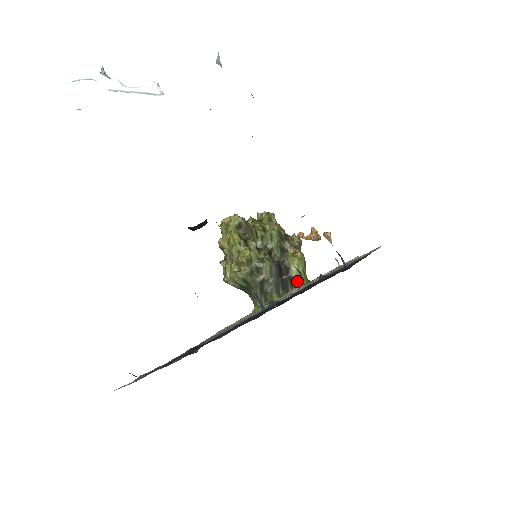
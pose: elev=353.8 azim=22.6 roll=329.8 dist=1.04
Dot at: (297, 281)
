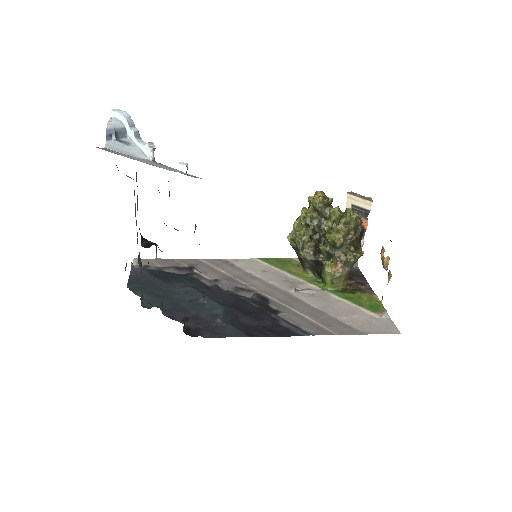
Dot at: (324, 281)
